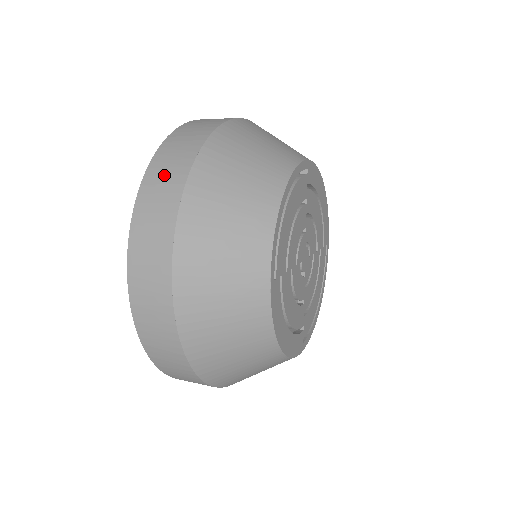
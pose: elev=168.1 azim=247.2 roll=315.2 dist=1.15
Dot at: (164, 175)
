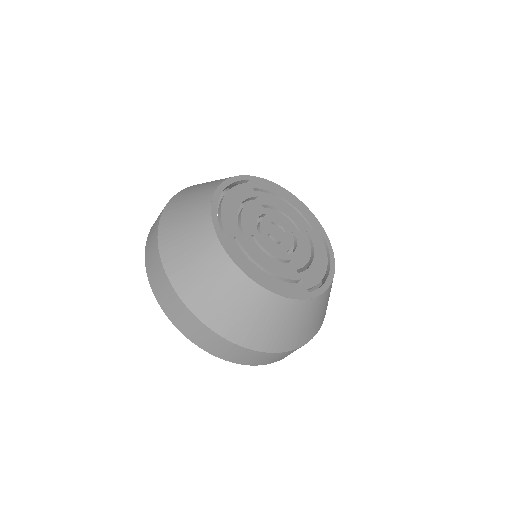
Dot at: occluded
